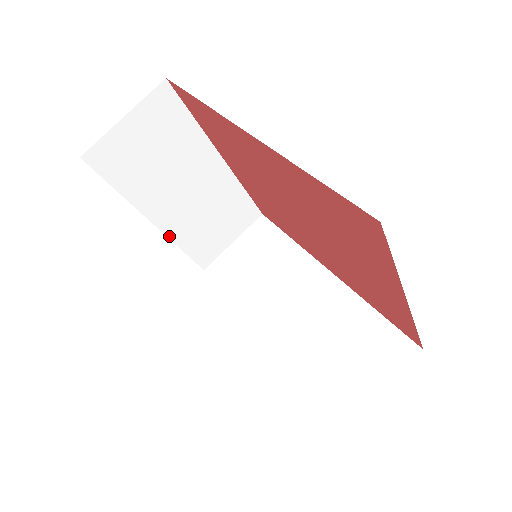
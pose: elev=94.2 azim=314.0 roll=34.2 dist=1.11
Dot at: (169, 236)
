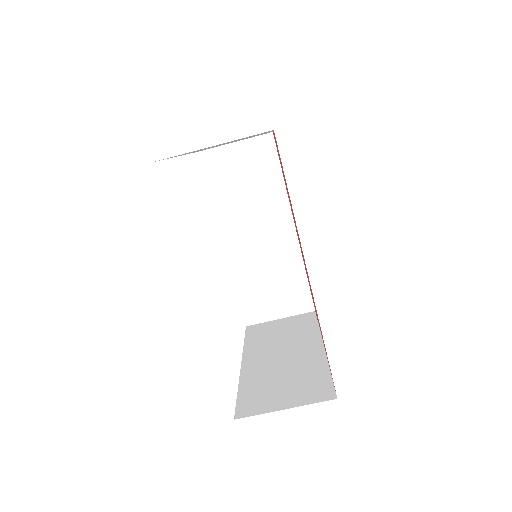
Dot at: occluded
